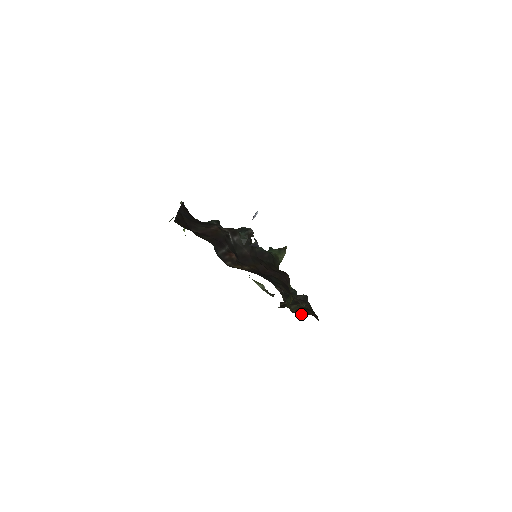
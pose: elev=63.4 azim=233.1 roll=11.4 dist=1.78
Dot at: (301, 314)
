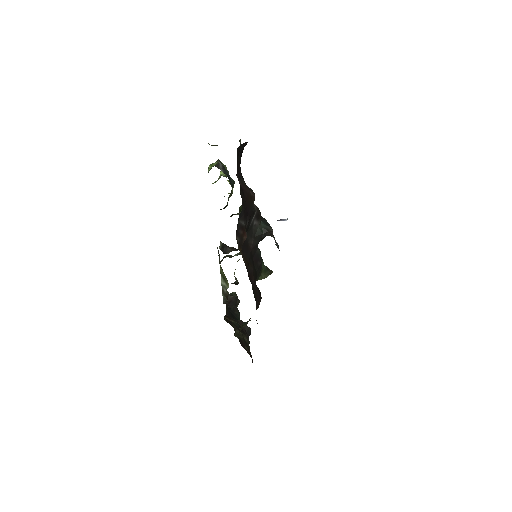
Dot at: occluded
